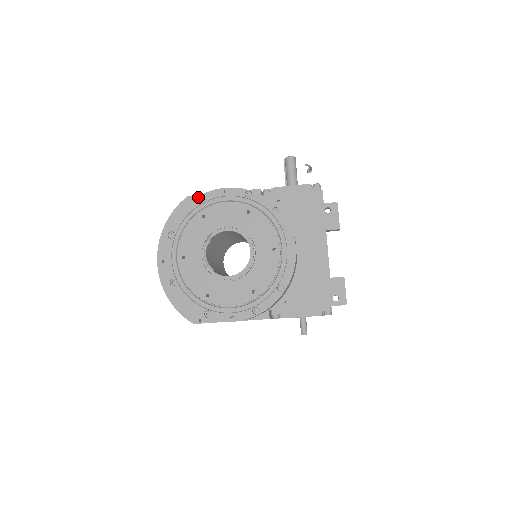
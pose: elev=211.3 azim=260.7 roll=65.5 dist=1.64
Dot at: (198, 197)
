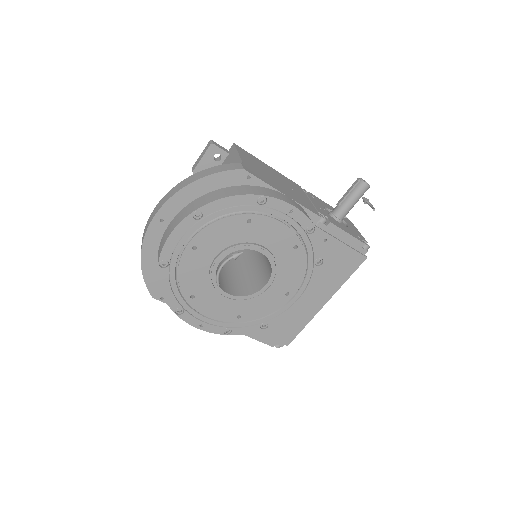
Dot at: (260, 196)
